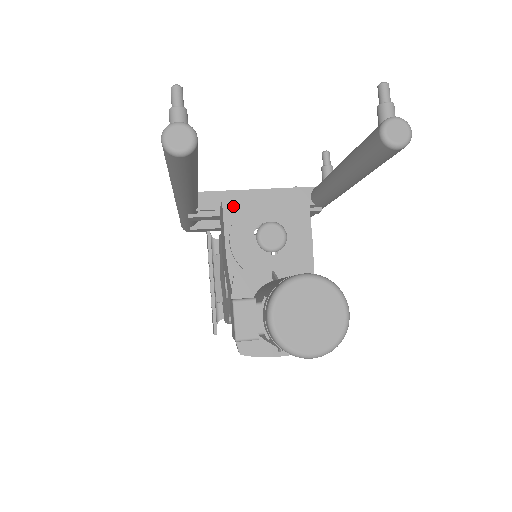
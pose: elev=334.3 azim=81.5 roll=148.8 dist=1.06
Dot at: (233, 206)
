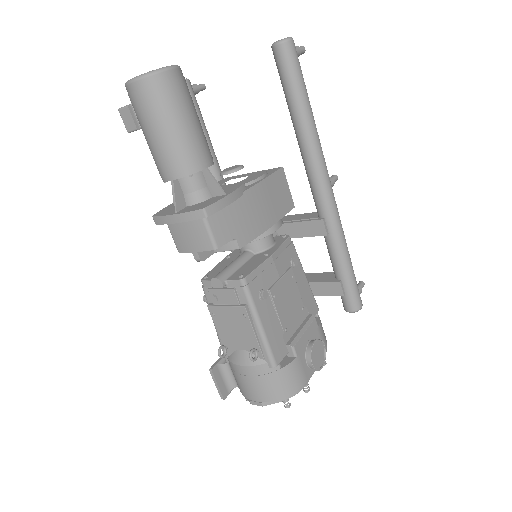
Dot at: occluded
